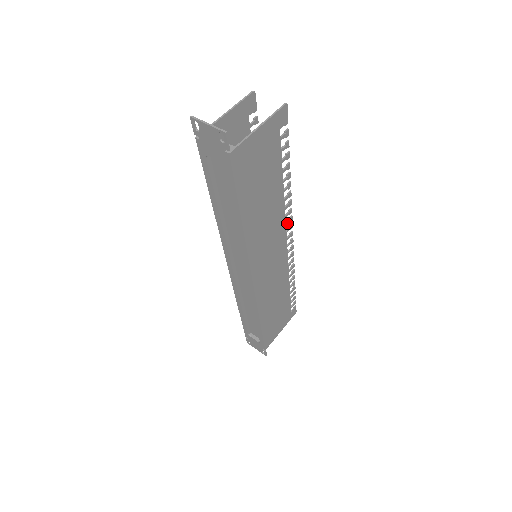
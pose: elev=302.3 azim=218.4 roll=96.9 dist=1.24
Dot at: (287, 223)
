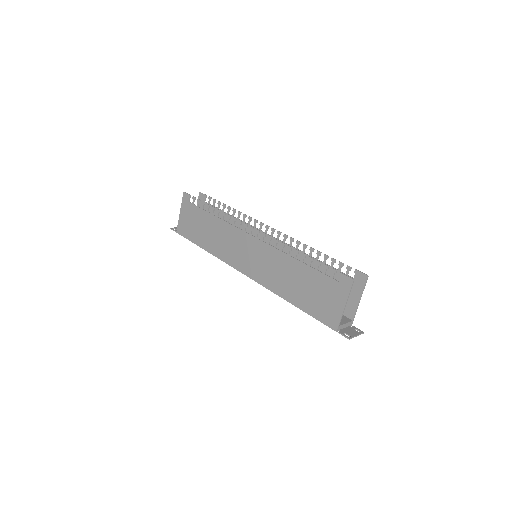
Dot at: occluded
